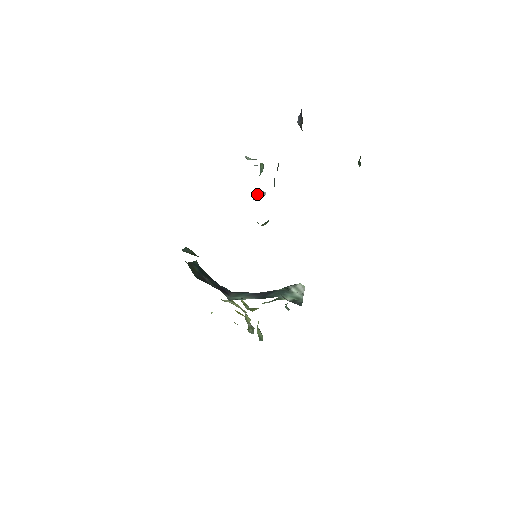
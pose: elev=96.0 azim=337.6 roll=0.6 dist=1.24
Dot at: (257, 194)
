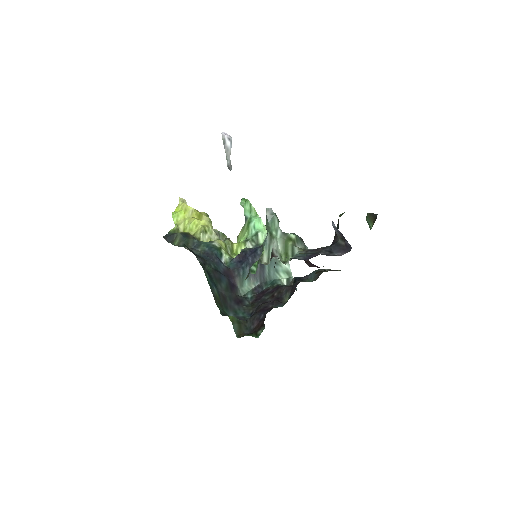
Dot at: (227, 151)
